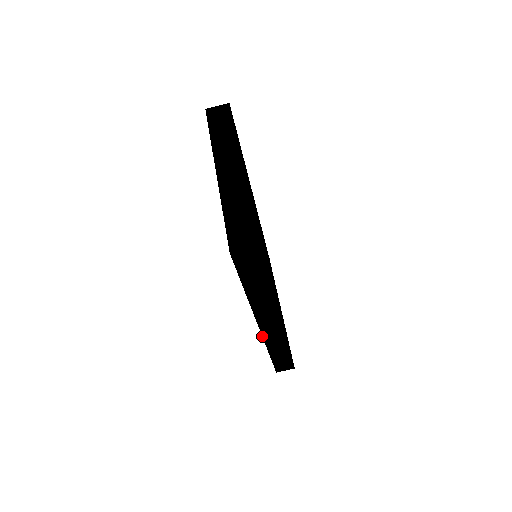
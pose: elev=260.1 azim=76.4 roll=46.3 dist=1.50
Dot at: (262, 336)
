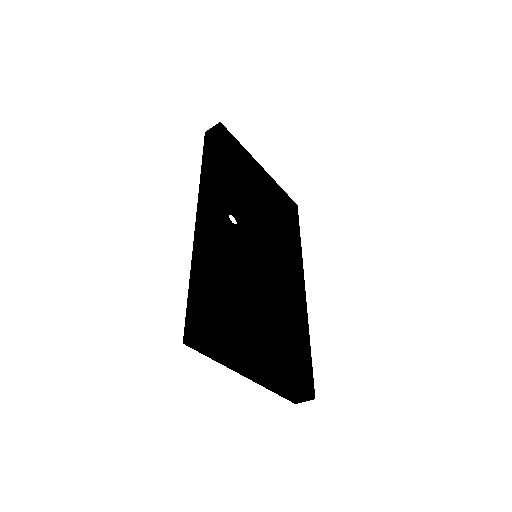
Dot at: occluded
